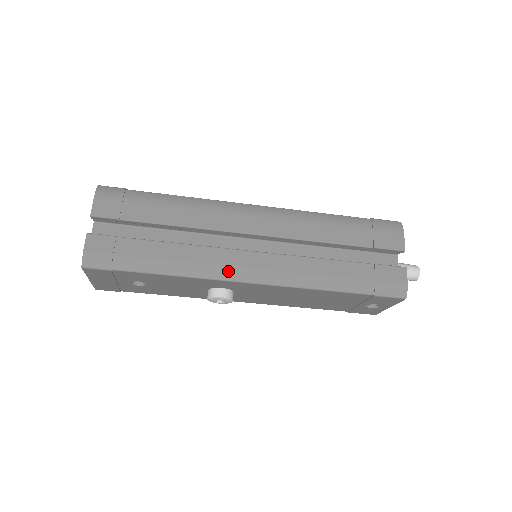
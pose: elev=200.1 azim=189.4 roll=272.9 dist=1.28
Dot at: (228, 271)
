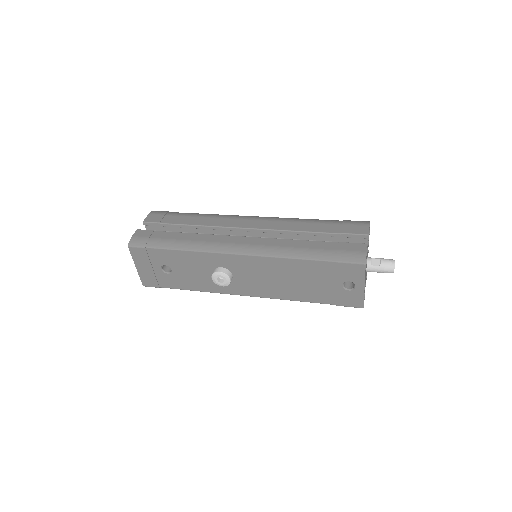
Dot at: (222, 246)
